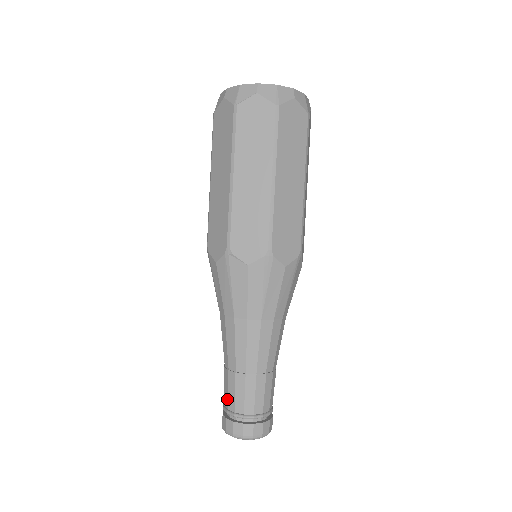
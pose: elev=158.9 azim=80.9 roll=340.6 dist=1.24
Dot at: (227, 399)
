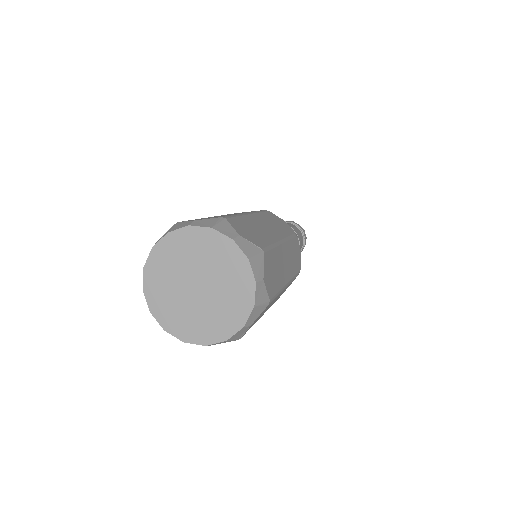
Dot at: occluded
